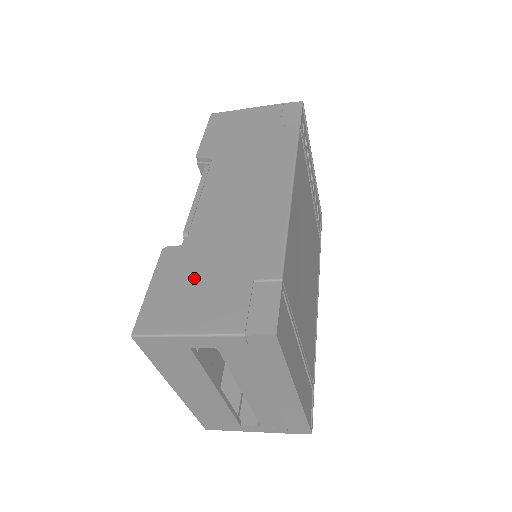
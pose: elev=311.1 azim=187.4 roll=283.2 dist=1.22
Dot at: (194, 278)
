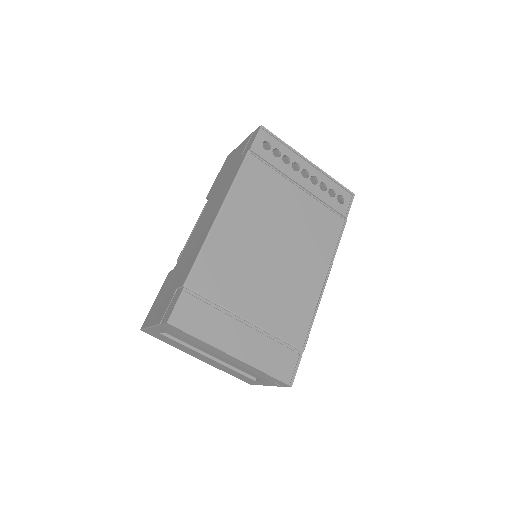
Dot at: (166, 291)
